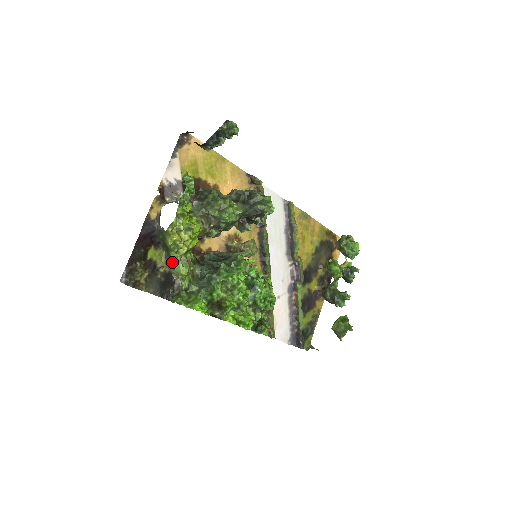
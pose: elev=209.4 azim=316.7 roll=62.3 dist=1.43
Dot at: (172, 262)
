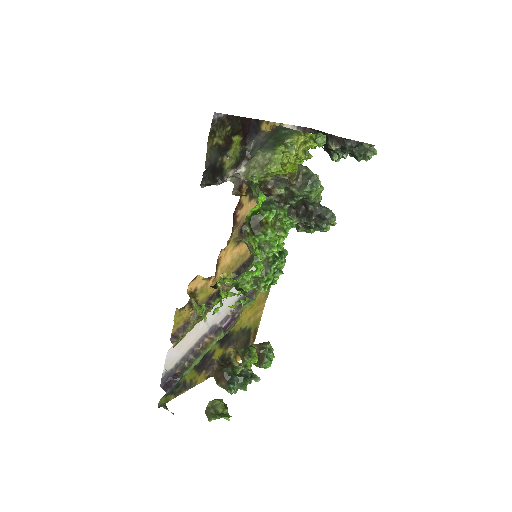
Dot at: (274, 152)
